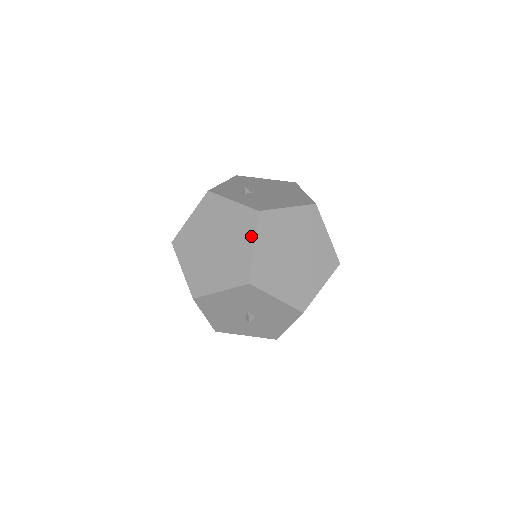
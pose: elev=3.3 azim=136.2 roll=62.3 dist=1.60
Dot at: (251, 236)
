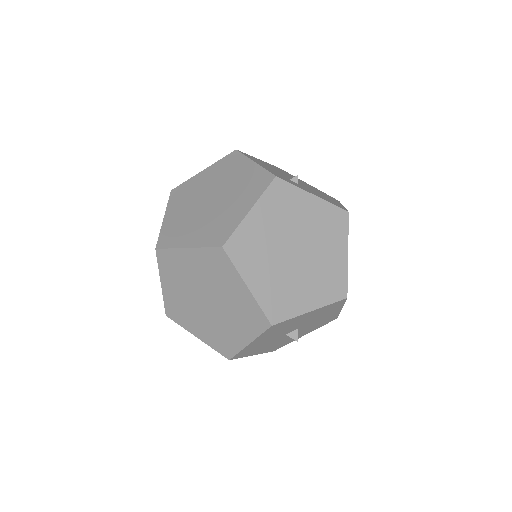
Dot at: (343, 242)
